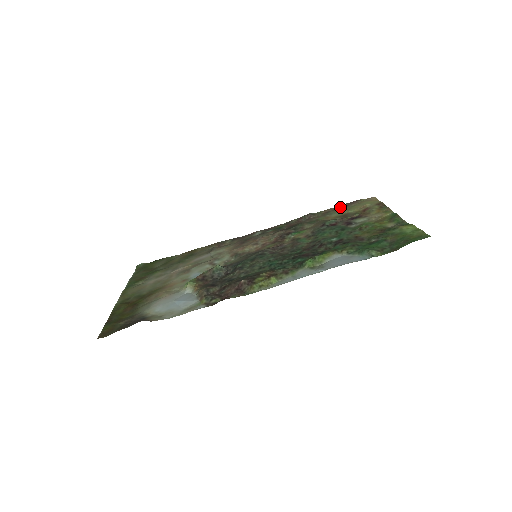
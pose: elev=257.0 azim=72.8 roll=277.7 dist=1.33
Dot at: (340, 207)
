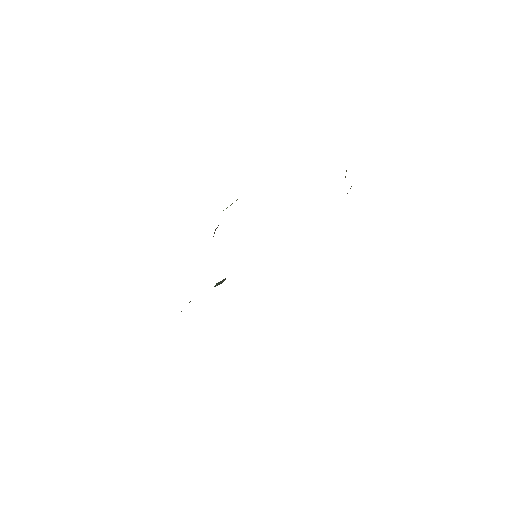
Dot at: occluded
